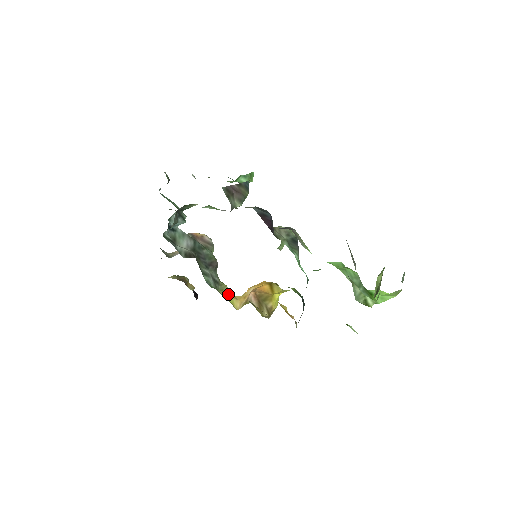
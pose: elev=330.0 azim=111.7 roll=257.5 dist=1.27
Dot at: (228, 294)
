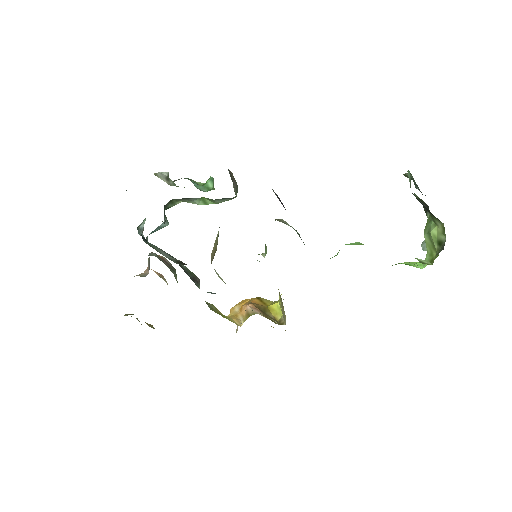
Dot at: (219, 313)
